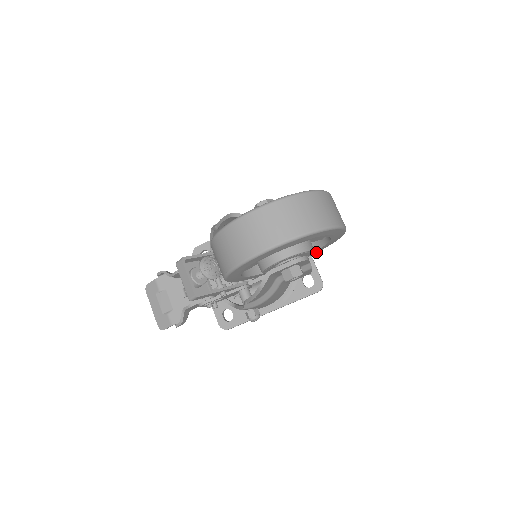
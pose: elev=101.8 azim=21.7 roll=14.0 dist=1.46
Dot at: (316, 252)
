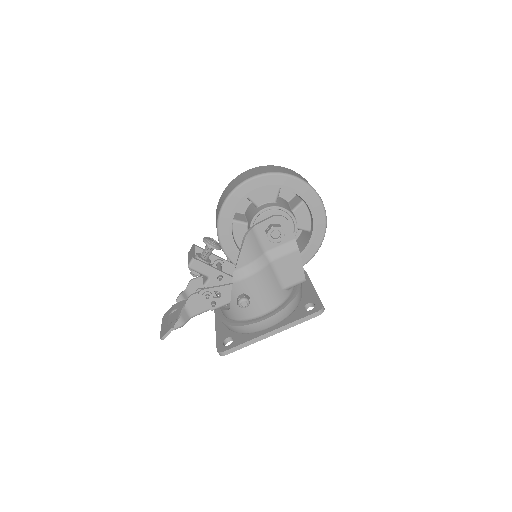
Dot at: (310, 256)
